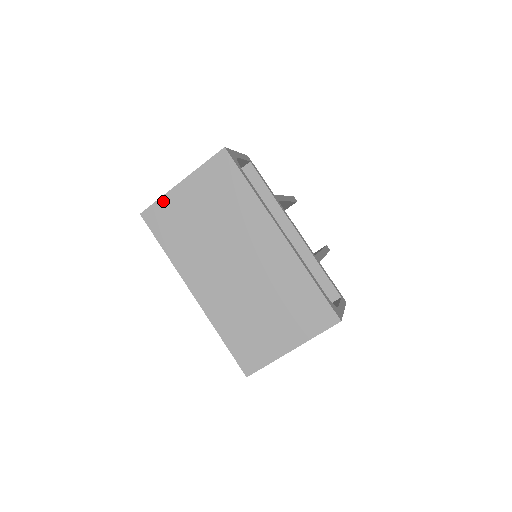
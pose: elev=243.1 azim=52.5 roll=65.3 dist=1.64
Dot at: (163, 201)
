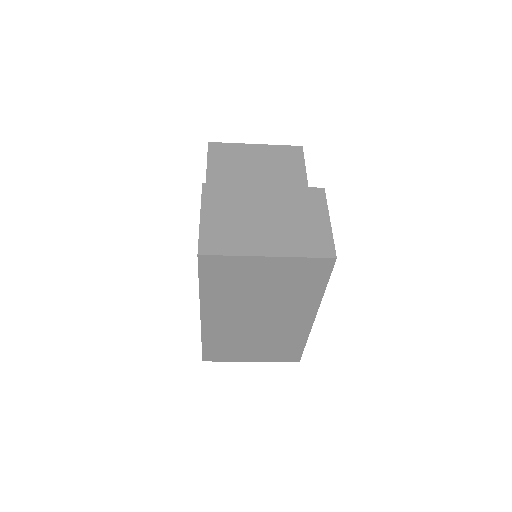
Dot at: (234, 259)
